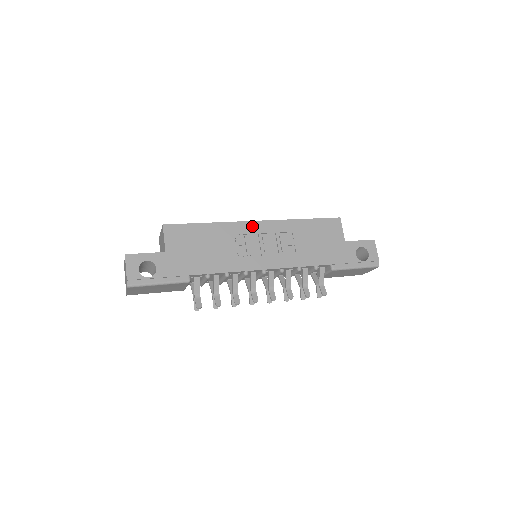
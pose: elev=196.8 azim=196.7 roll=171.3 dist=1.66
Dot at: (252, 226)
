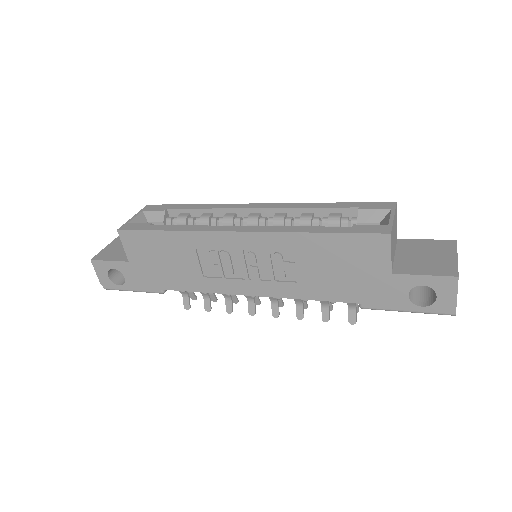
Dot at: (230, 239)
